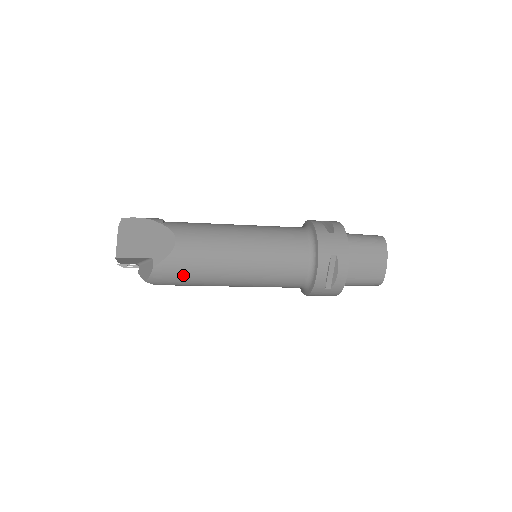
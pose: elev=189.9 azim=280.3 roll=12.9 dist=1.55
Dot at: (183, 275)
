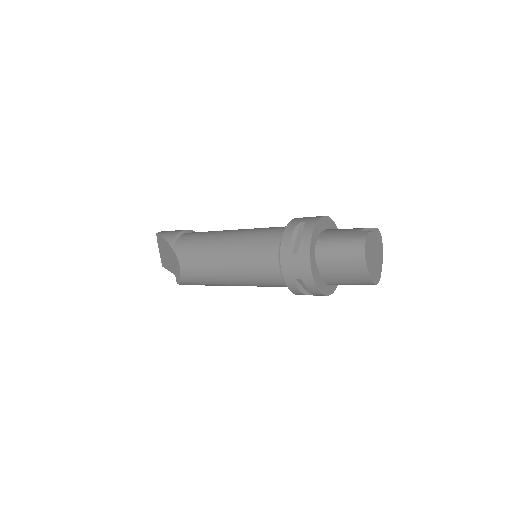
Dot at: occluded
